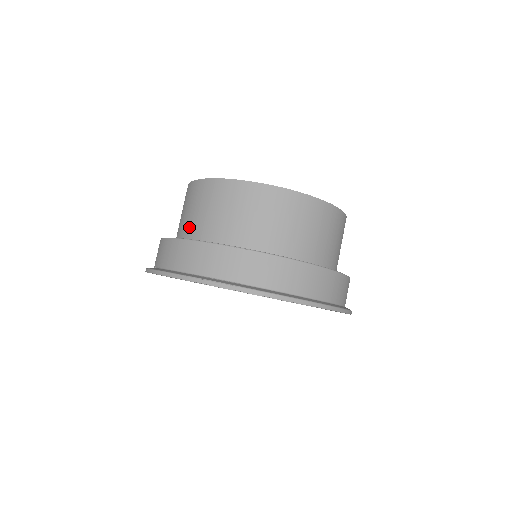
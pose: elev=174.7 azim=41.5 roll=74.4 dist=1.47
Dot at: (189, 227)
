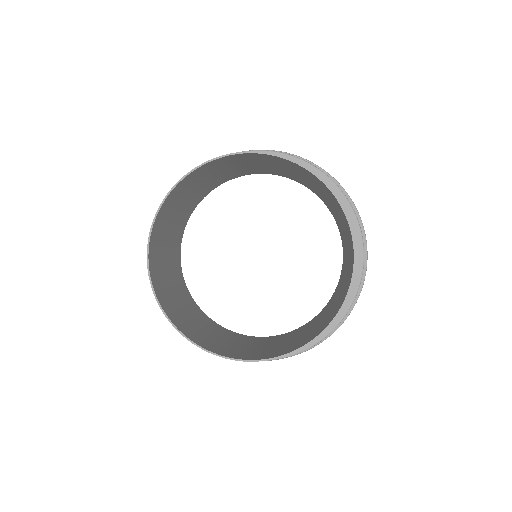
Dot at: occluded
